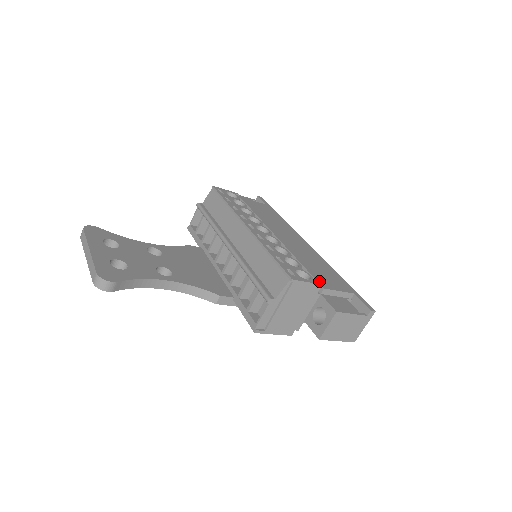
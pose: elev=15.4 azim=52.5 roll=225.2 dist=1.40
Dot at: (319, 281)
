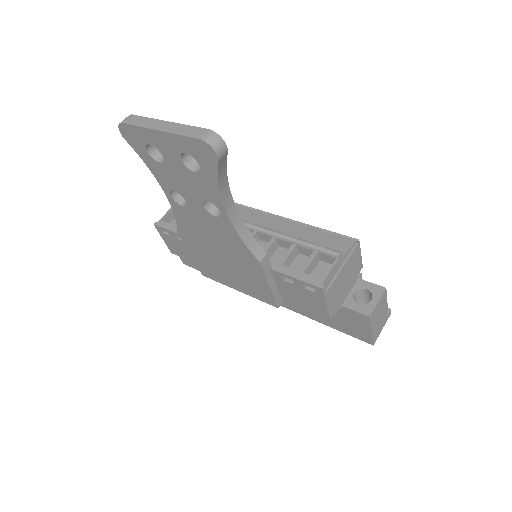
Dot at: occluded
